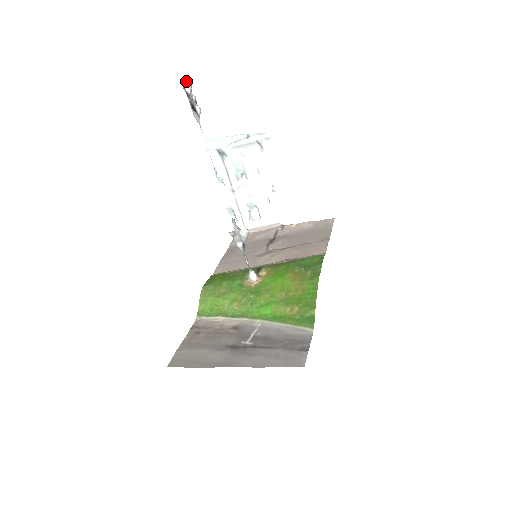
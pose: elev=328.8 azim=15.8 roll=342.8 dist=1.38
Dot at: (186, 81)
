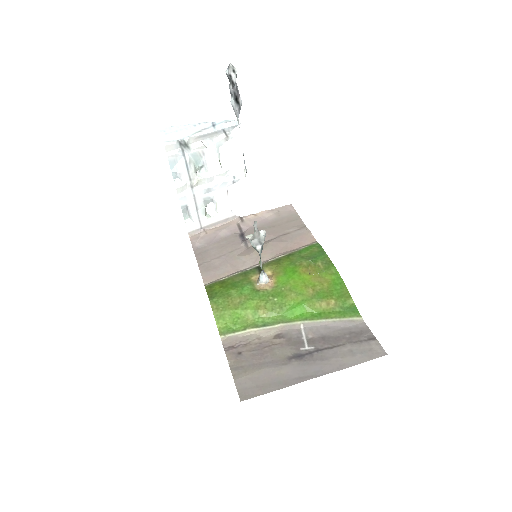
Dot at: (232, 67)
